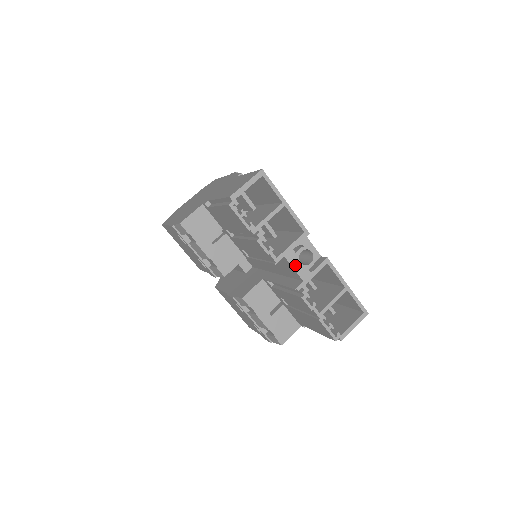
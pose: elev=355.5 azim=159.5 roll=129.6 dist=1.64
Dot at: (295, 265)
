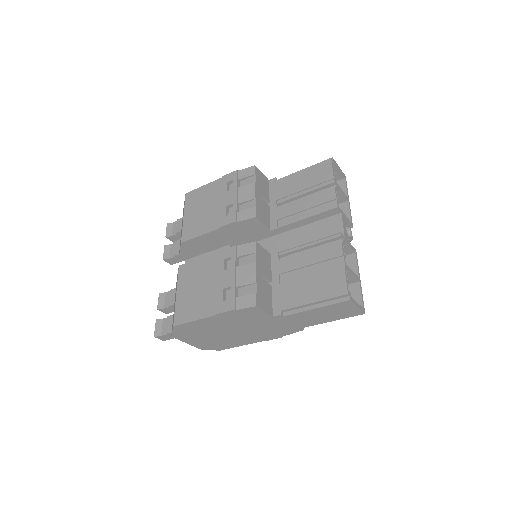
Dot at: (344, 224)
